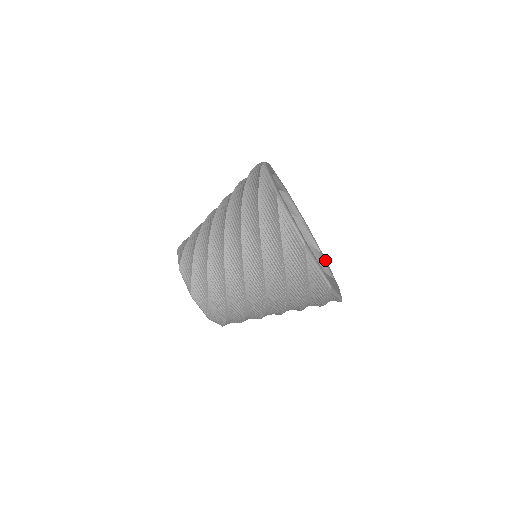
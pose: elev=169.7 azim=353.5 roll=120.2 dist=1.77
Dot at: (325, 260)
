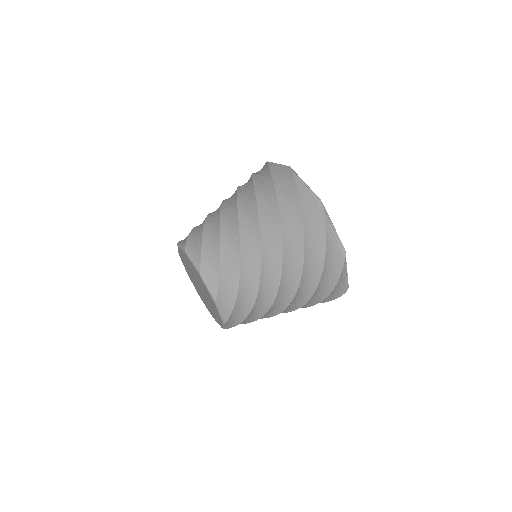
Dot at: occluded
